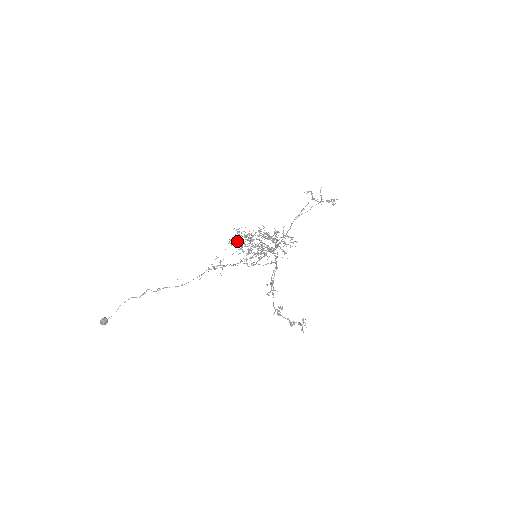
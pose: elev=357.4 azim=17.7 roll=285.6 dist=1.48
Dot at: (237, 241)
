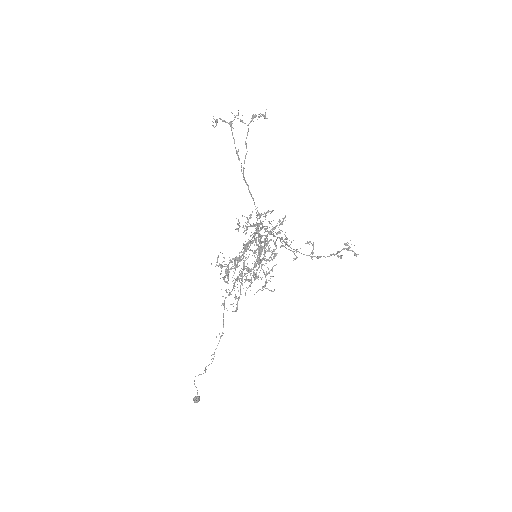
Dot at: occluded
